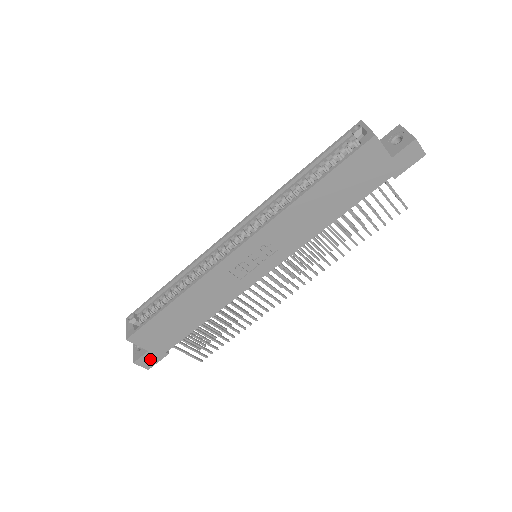
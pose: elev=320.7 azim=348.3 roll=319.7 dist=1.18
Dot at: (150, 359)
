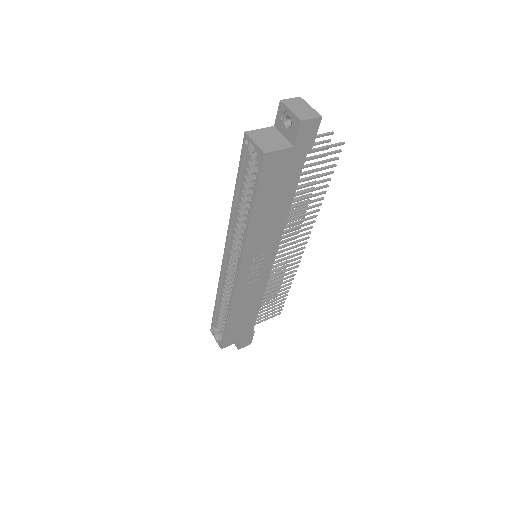
Dot at: (246, 341)
